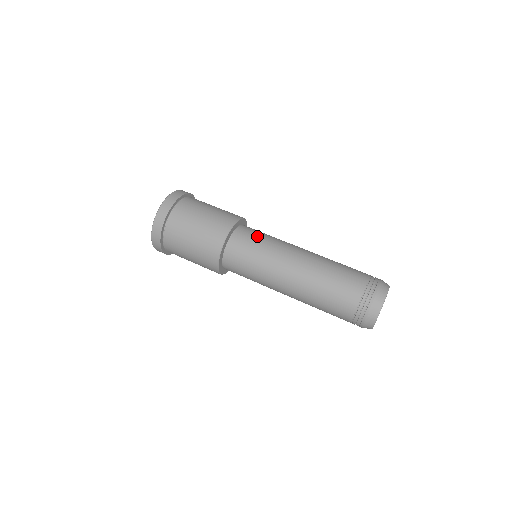
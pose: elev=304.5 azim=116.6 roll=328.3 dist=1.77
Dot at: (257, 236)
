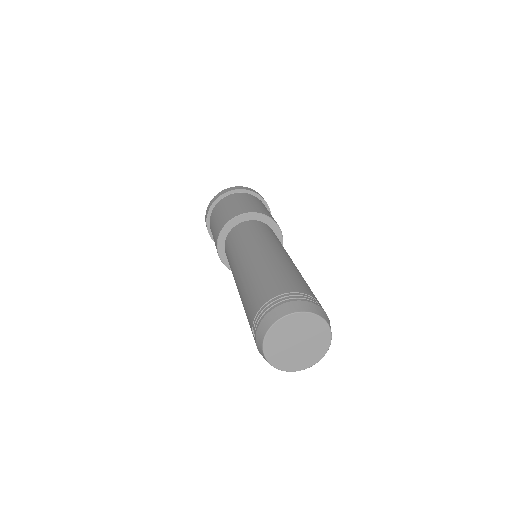
Dot at: (254, 229)
